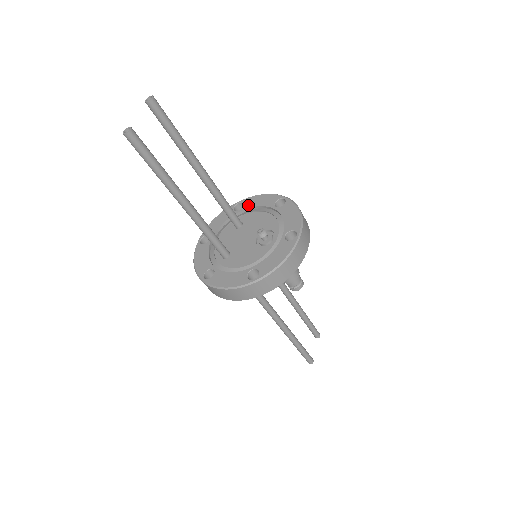
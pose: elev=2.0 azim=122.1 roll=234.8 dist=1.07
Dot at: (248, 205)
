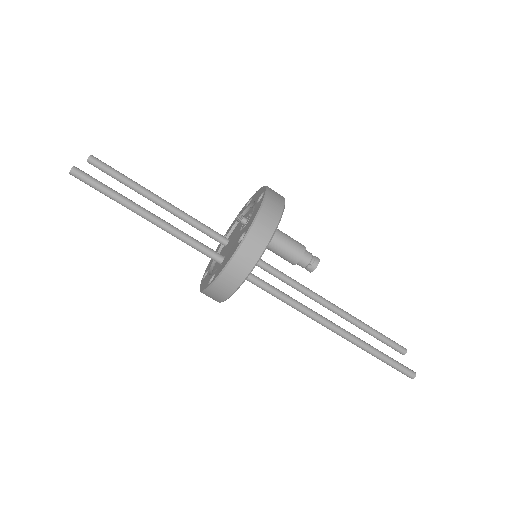
Dot at: (229, 229)
